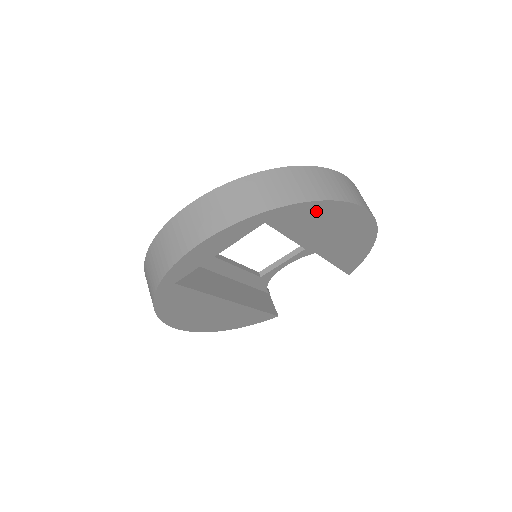
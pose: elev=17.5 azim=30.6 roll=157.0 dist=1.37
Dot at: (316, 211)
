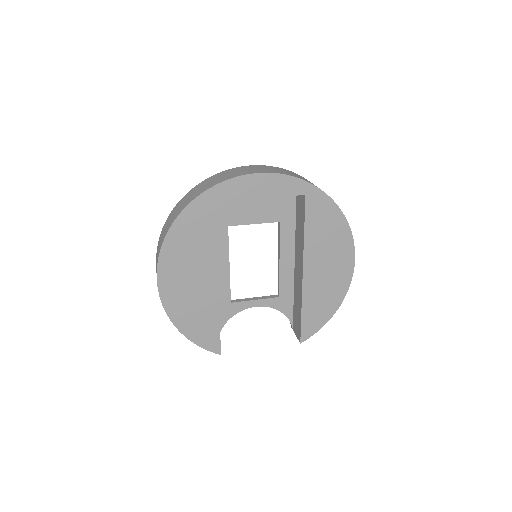
Dot at: (332, 218)
